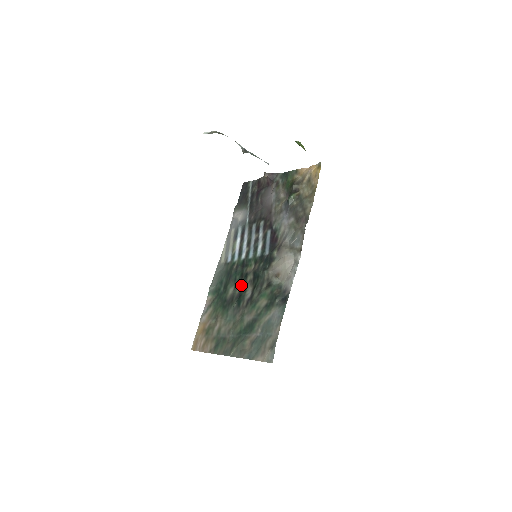
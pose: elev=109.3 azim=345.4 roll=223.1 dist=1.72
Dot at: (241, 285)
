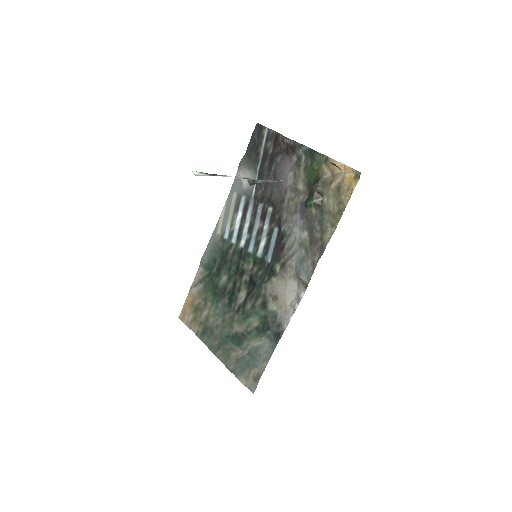
Dot at: (235, 281)
